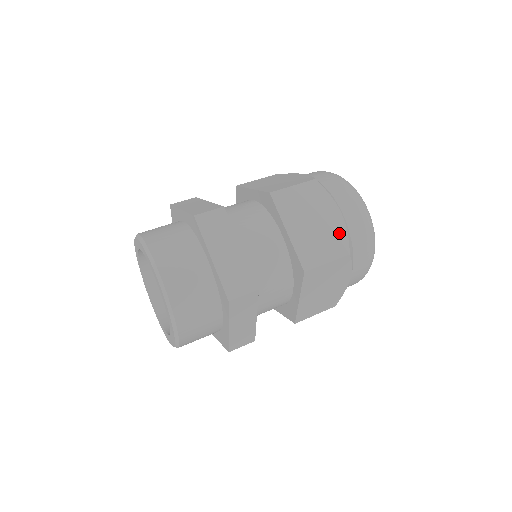
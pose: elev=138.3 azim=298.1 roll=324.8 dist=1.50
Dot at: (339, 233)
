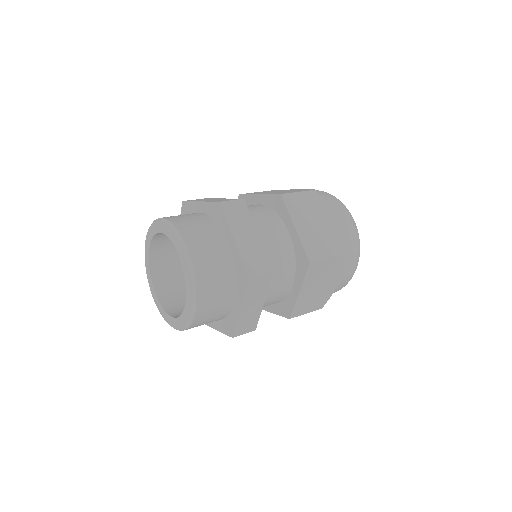
Dot at: (336, 236)
